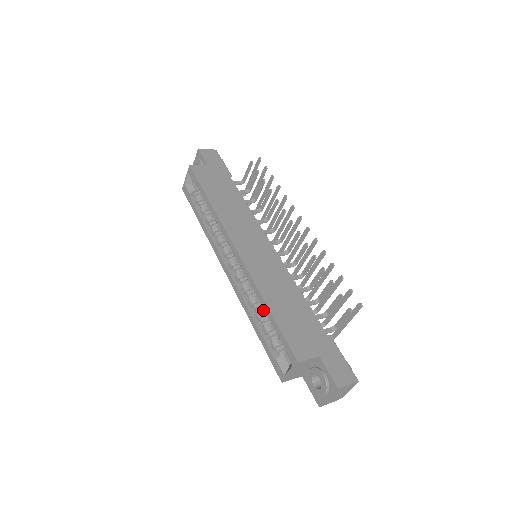
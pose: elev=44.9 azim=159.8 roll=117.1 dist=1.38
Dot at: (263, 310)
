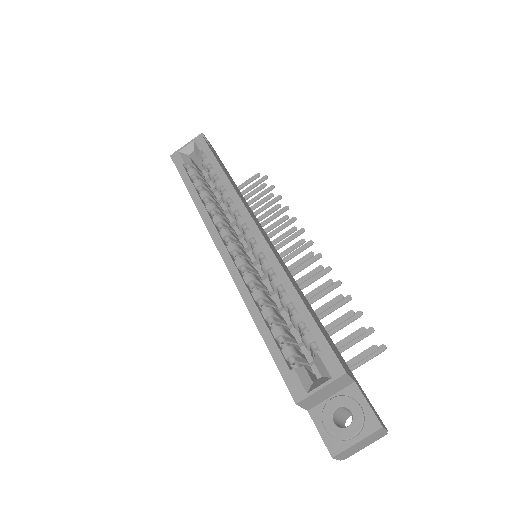
Dot at: (274, 309)
